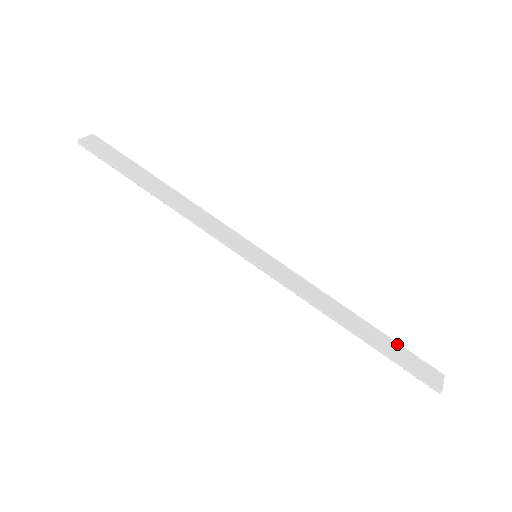
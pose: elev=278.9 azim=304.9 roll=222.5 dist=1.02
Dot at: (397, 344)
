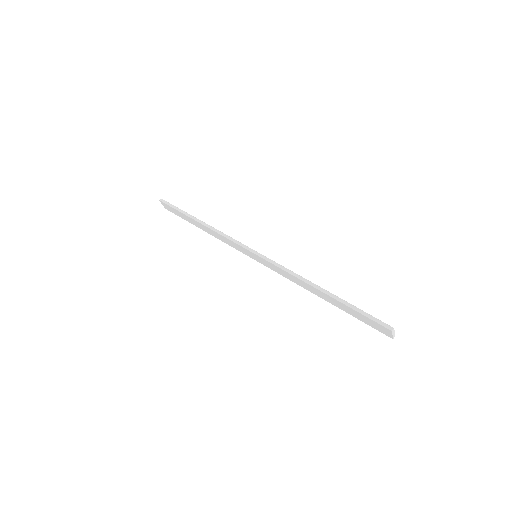
Dot at: occluded
